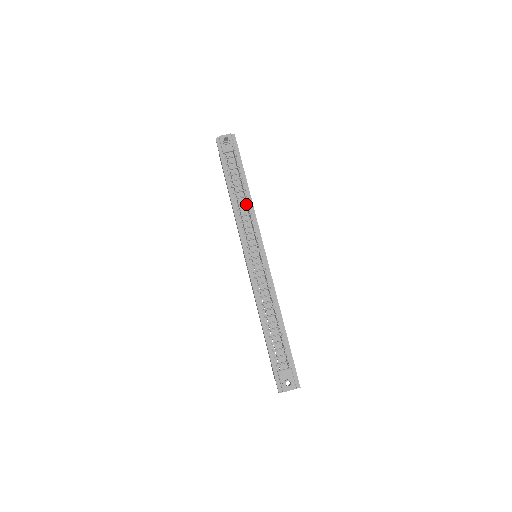
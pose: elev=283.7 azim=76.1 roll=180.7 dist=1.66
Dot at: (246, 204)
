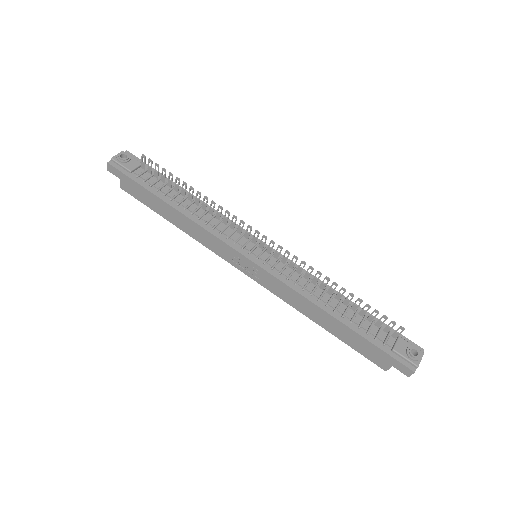
Dot at: (202, 208)
